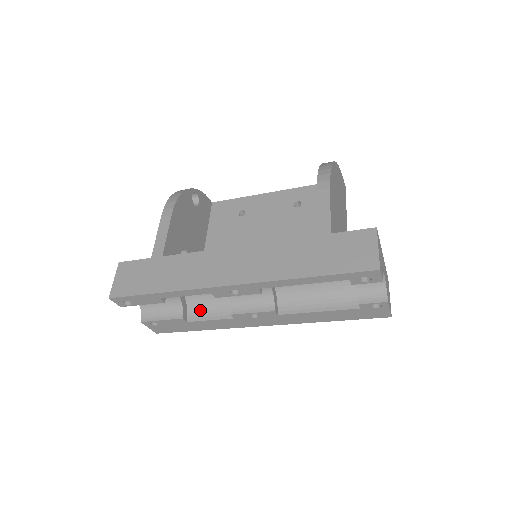
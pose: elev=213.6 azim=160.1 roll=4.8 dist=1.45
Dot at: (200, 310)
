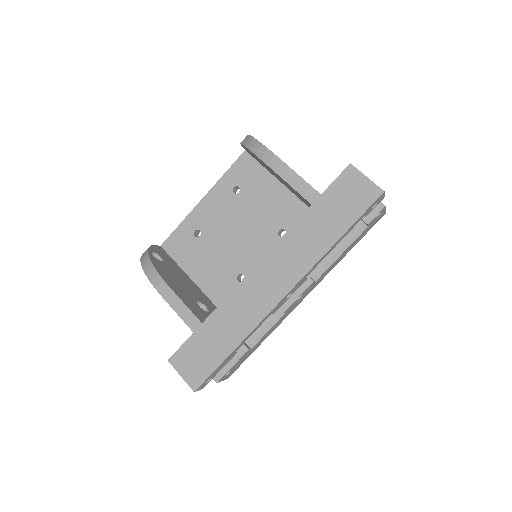
Dot at: occluded
